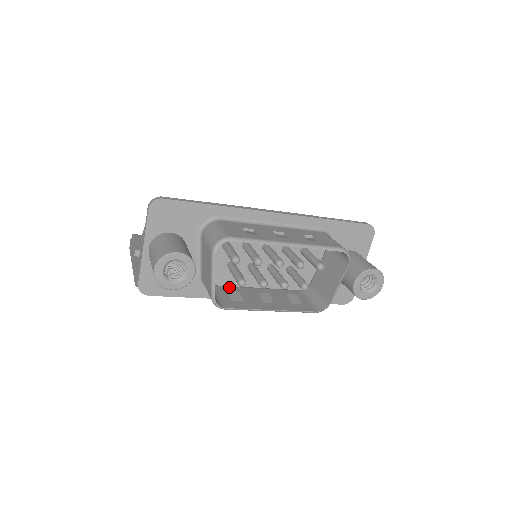
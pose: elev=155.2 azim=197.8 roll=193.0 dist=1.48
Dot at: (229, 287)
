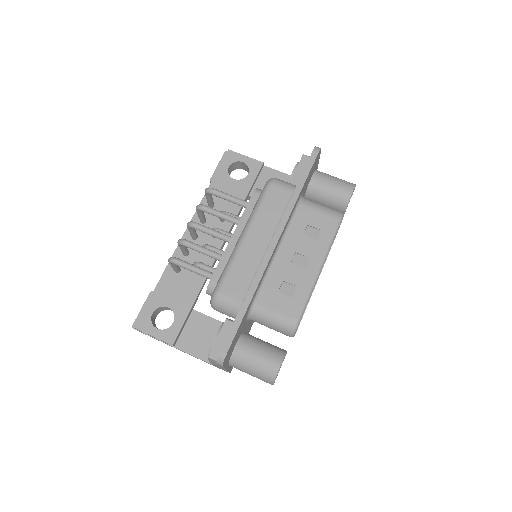
Dot at: occluded
